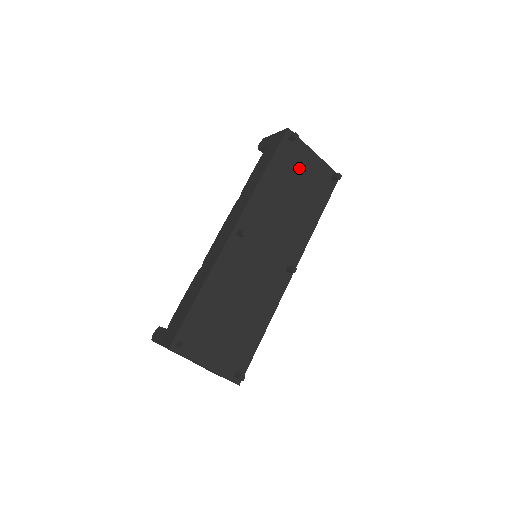
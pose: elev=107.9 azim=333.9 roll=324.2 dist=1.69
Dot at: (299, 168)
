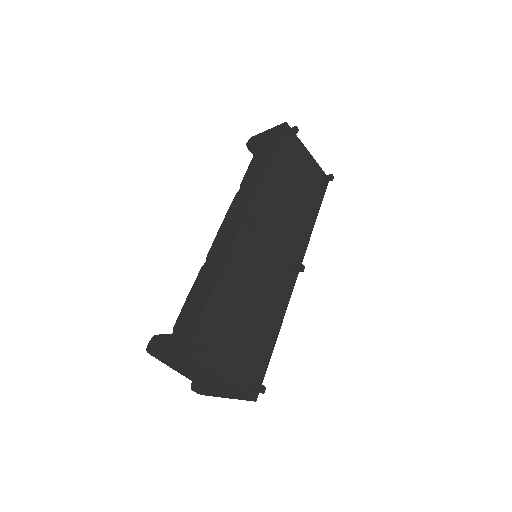
Dot at: (297, 164)
